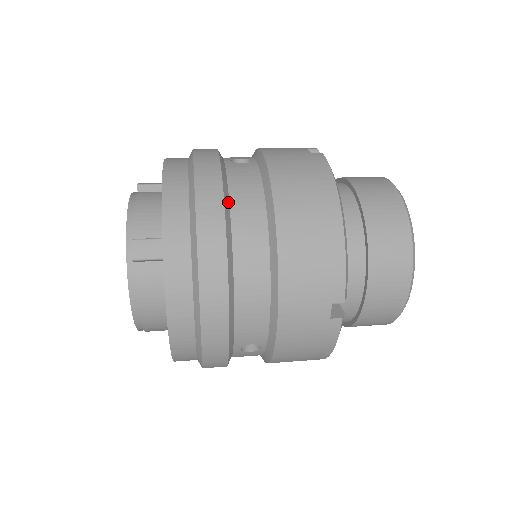
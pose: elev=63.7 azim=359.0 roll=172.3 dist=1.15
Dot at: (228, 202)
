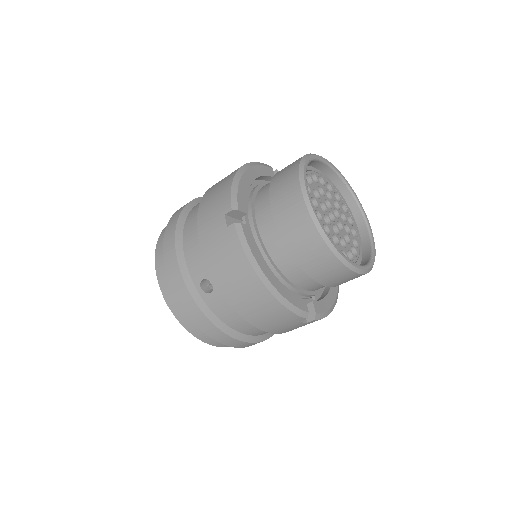
Dot at: (197, 203)
